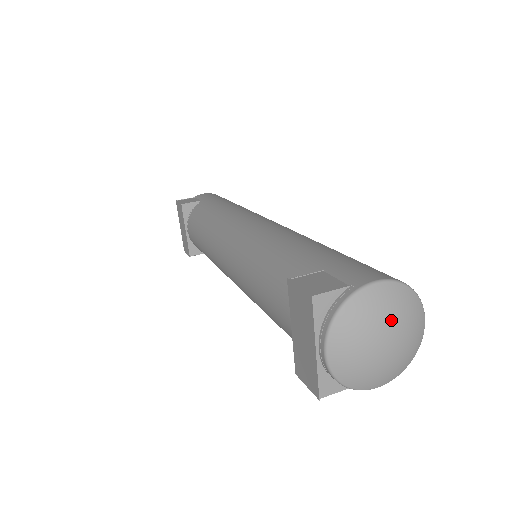
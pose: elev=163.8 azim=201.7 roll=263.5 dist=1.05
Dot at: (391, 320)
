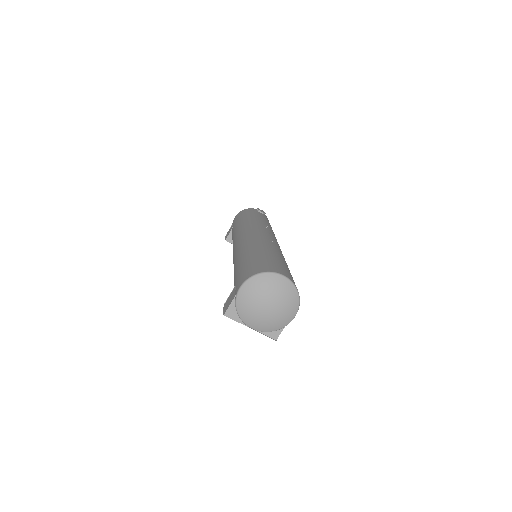
Dot at: (259, 297)
